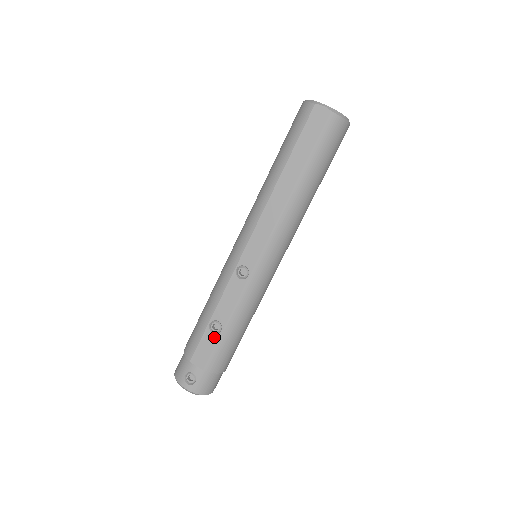
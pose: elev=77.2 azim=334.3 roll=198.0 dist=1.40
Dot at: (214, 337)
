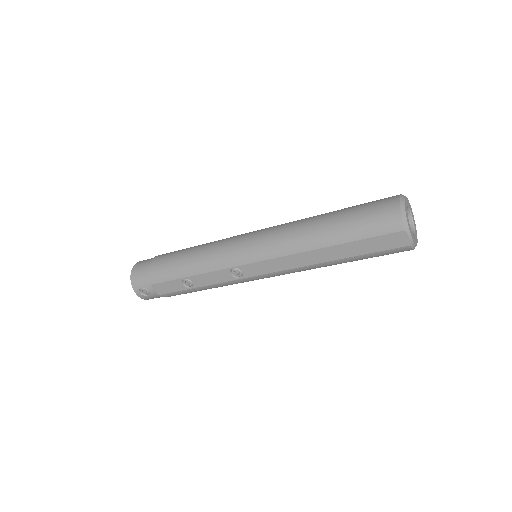
Dot at: (182, 287)
